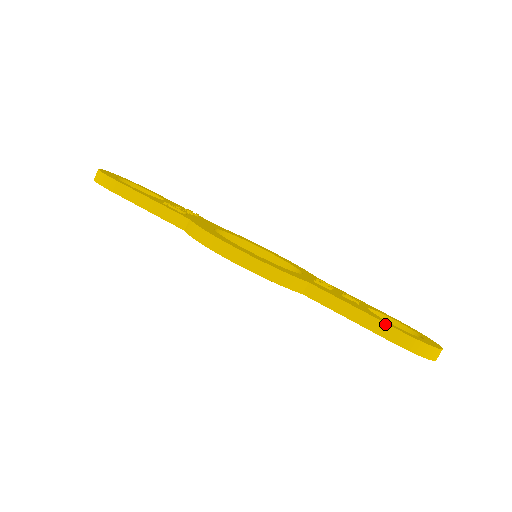
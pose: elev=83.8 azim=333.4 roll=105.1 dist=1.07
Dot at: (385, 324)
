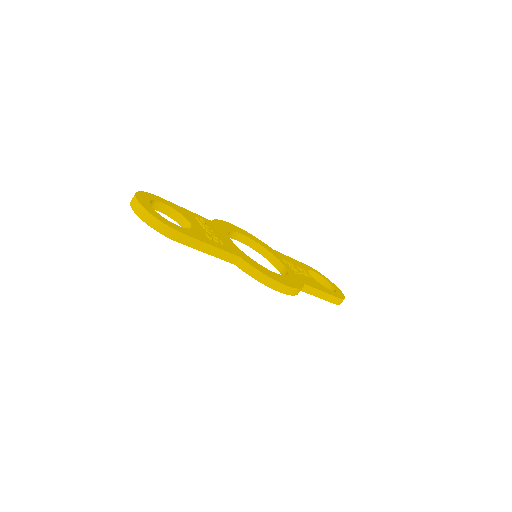
Dot at: (333, 296)
